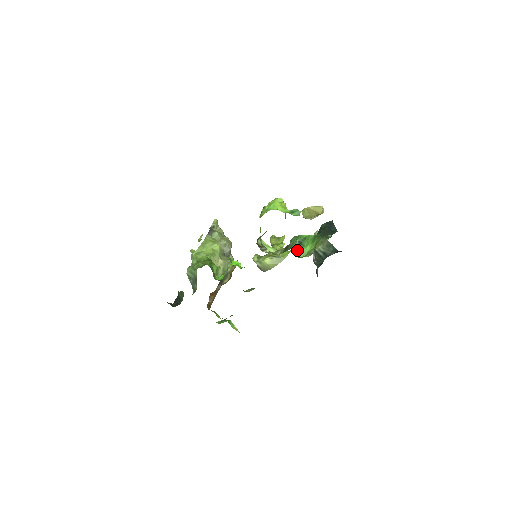
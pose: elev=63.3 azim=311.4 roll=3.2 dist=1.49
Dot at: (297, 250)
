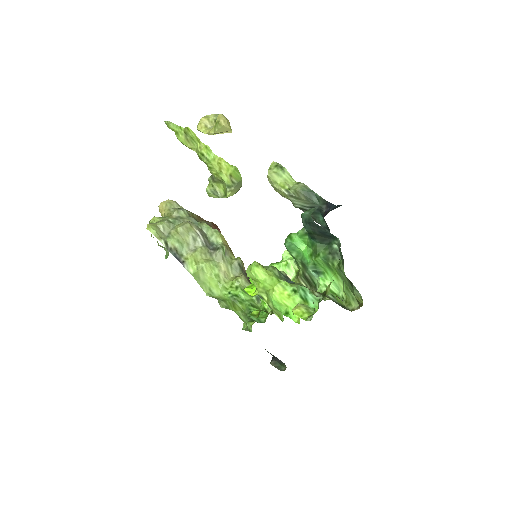
Dot at: (334, 298)
